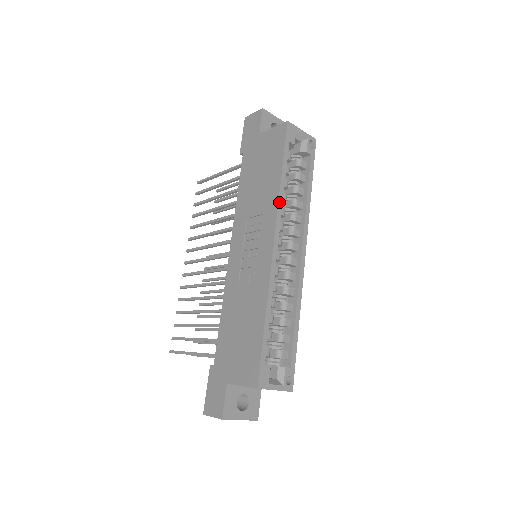
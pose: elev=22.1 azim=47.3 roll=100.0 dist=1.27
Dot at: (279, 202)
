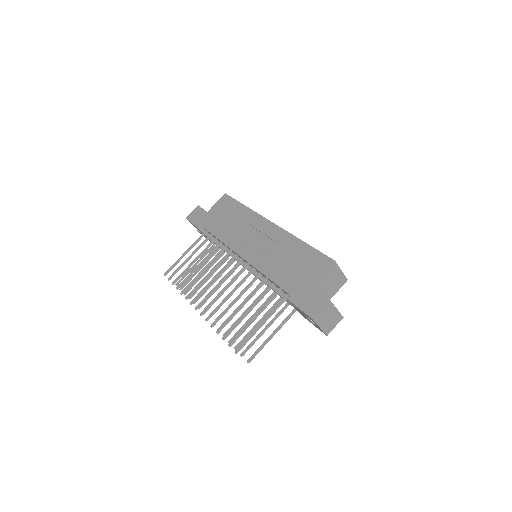
Dot at: (256, 212)
